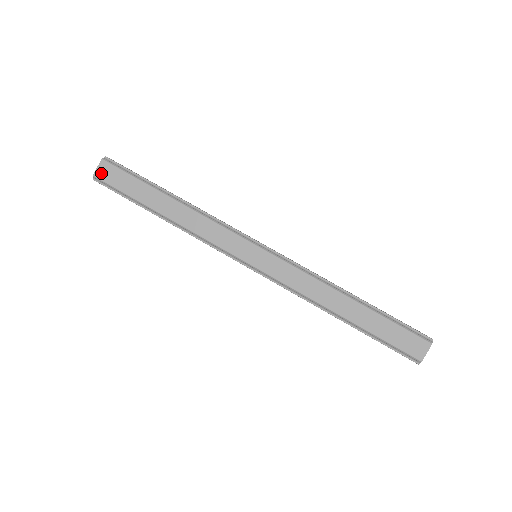
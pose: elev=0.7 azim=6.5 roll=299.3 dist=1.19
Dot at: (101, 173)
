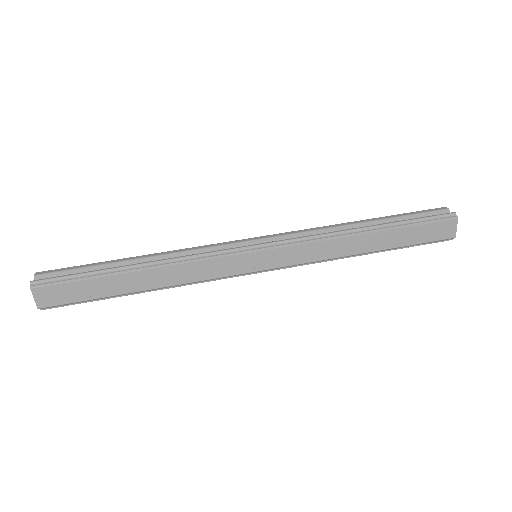
Dot at: (44, 301)
